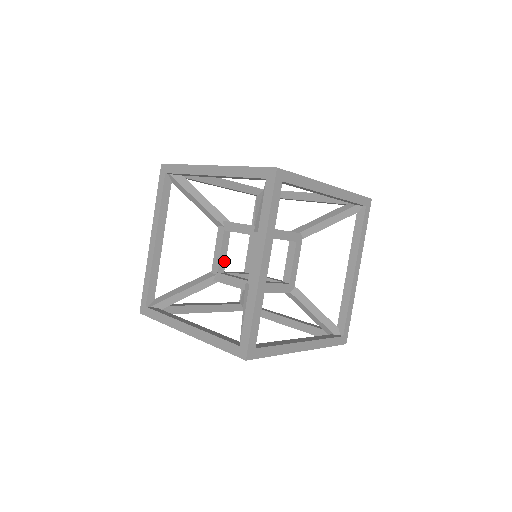
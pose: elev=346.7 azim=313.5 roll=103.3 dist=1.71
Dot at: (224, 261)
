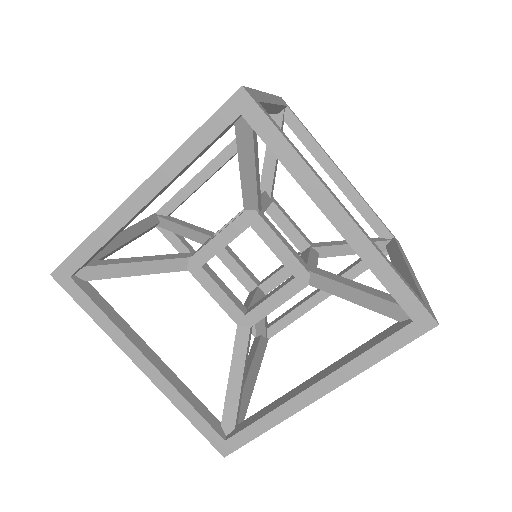
Dot at: (246, 276)
